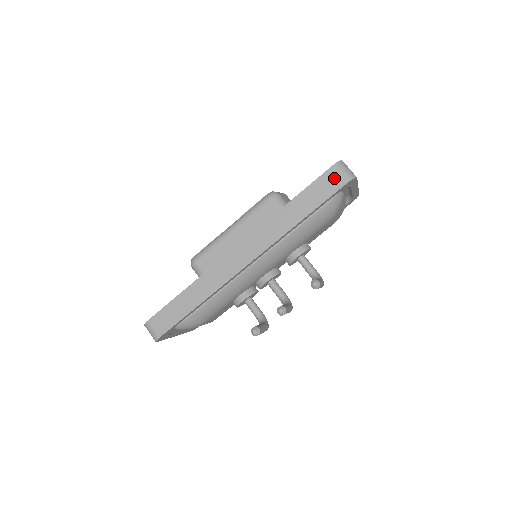
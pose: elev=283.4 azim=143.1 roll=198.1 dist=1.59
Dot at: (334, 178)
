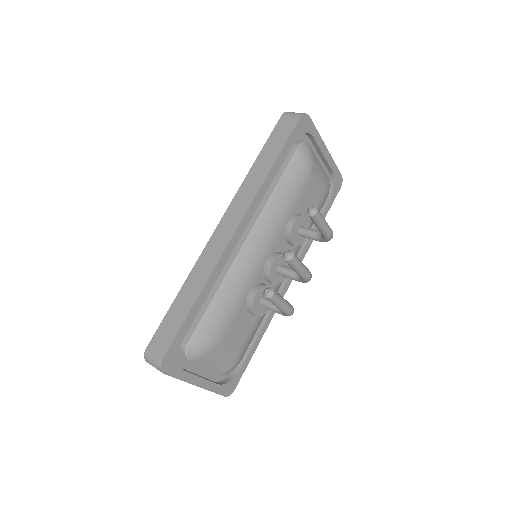
Dot at: (287, 122)
